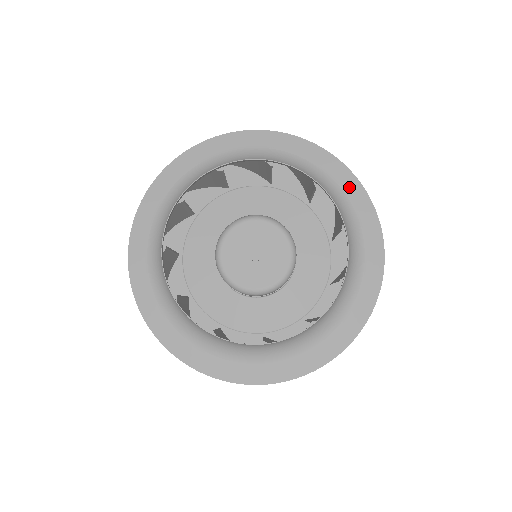
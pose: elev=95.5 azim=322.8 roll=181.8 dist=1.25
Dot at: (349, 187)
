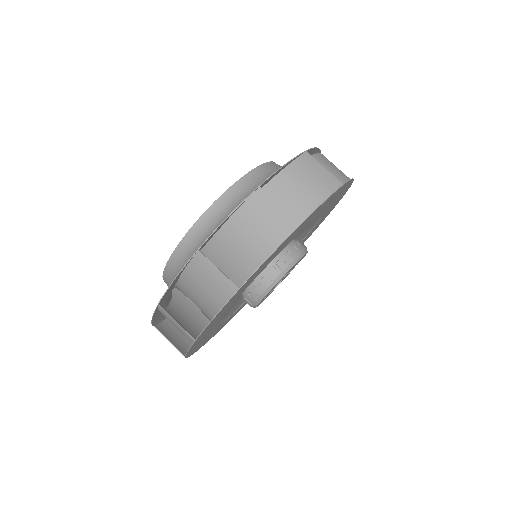
Dot at: occluded
